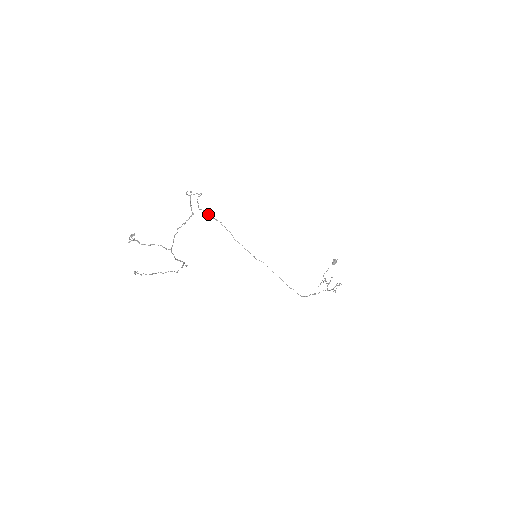
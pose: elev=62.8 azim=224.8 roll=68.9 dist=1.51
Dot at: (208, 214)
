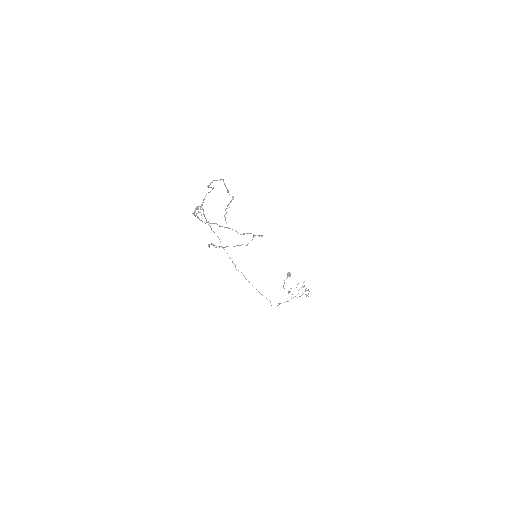
Dot at: occluded
